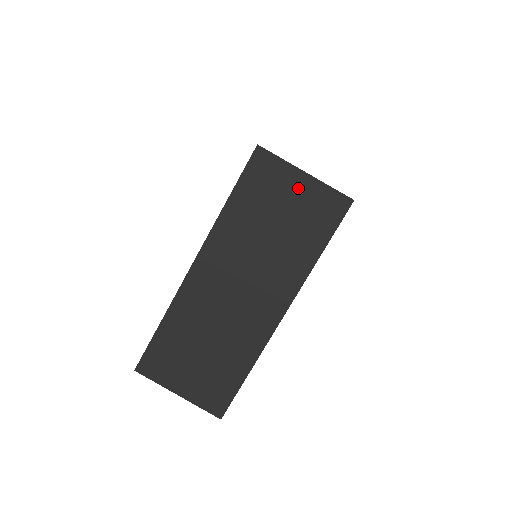
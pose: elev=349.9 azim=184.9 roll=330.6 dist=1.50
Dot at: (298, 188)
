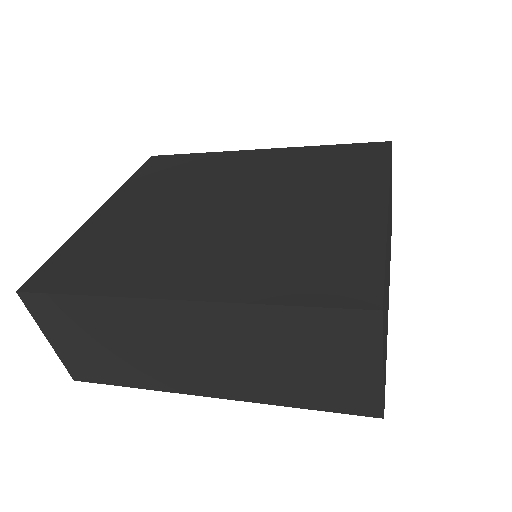
Dot at: (357, 369)
